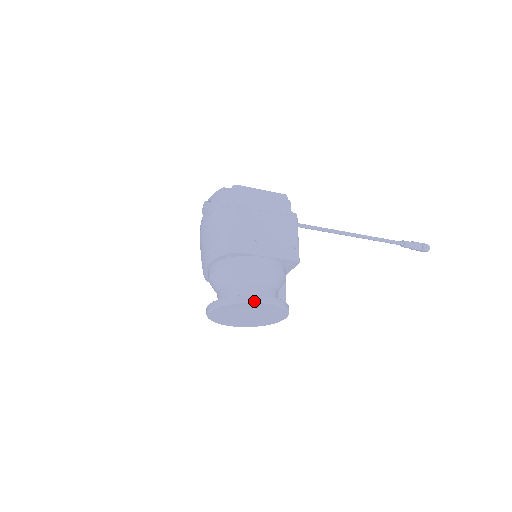
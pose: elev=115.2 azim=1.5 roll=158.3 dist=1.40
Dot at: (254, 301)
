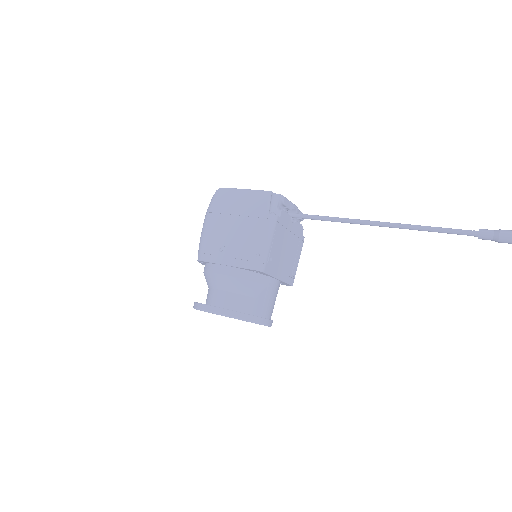
Dot at: (204, 310)
